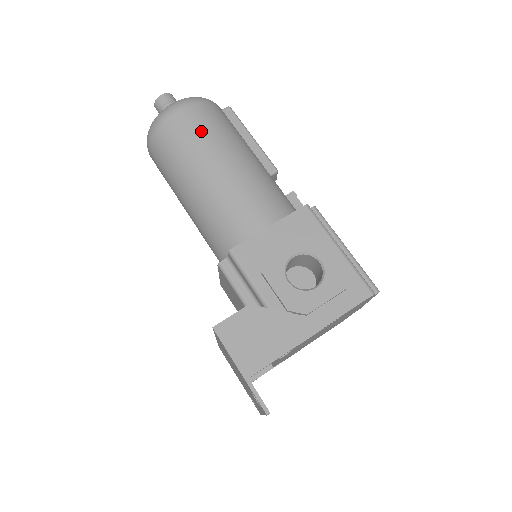
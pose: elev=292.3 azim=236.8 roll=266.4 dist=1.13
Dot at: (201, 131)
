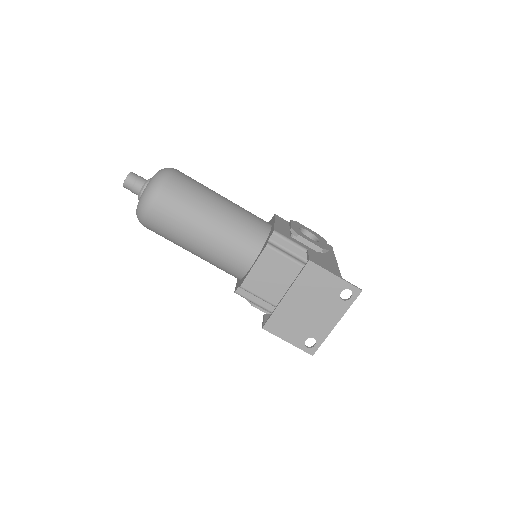
Dot at: (197, 182)
